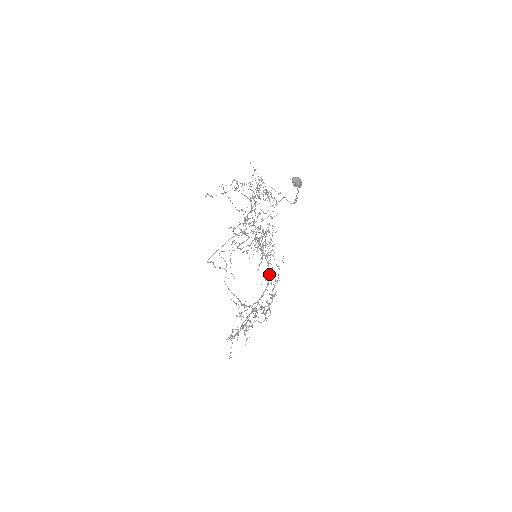
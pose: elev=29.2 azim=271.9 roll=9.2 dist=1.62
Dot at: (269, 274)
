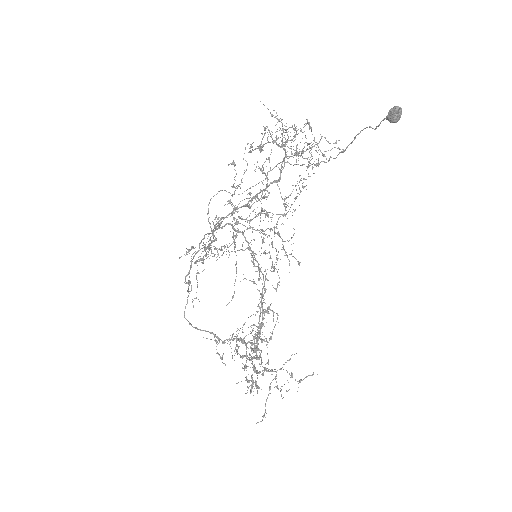
Dot at: occluded
